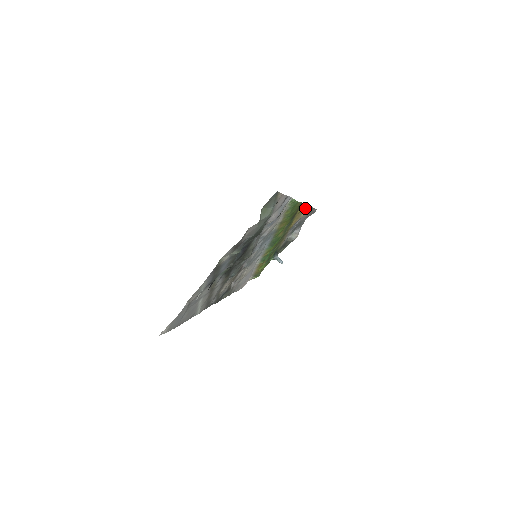
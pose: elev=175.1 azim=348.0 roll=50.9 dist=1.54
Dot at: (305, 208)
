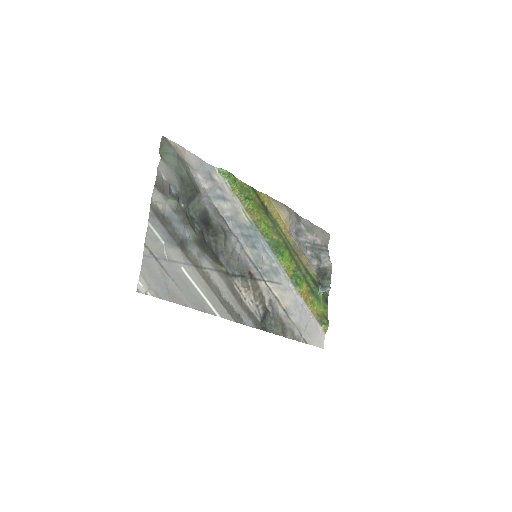
Dot at: (273, 202)
